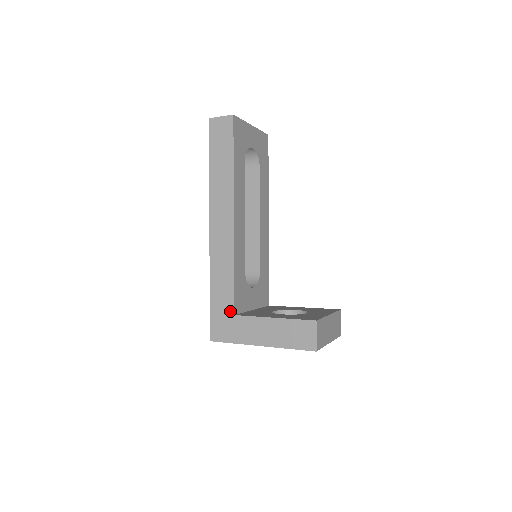
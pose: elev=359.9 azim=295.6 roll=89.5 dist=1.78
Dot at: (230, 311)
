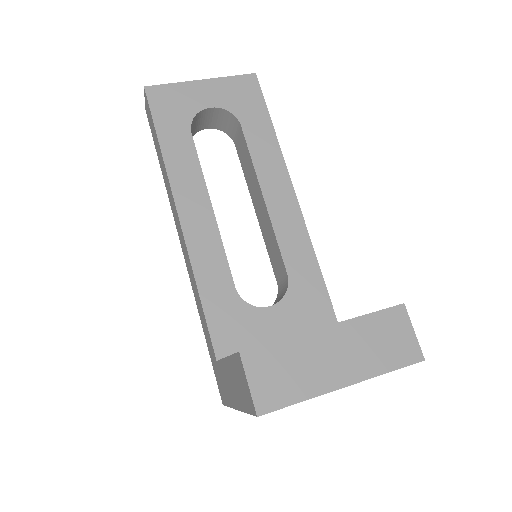
Dot at: (214, 355)
